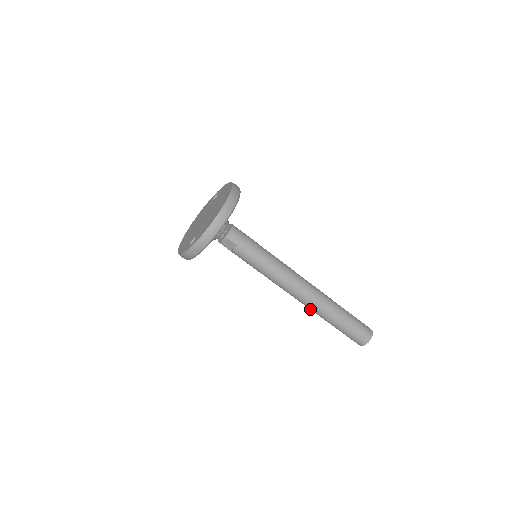
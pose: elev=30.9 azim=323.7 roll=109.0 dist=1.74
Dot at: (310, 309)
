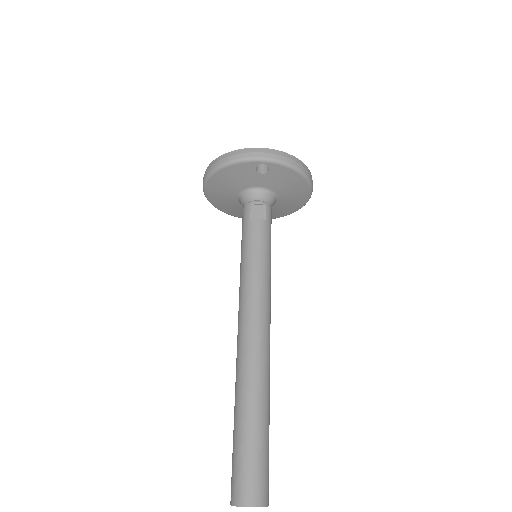
Dot at: (244, 368)
